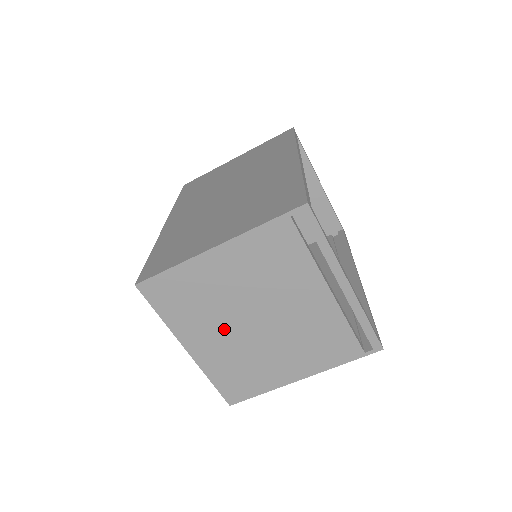
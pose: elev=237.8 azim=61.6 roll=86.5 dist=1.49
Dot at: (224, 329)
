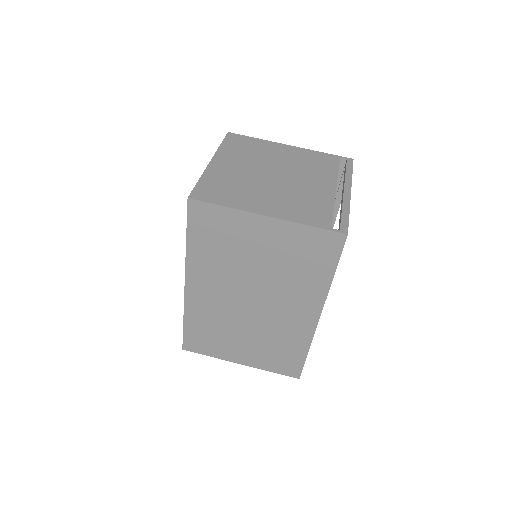
Dot at: (249, 167)
